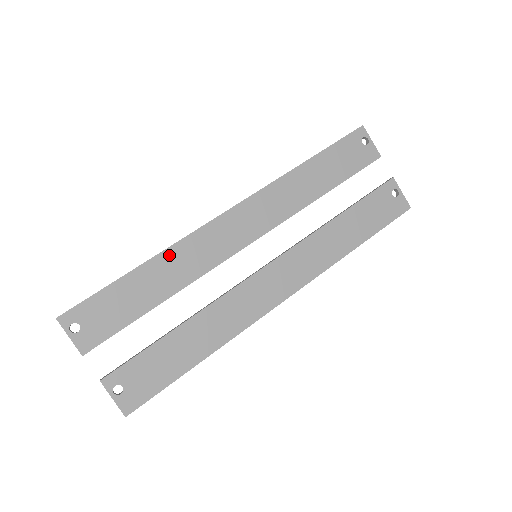
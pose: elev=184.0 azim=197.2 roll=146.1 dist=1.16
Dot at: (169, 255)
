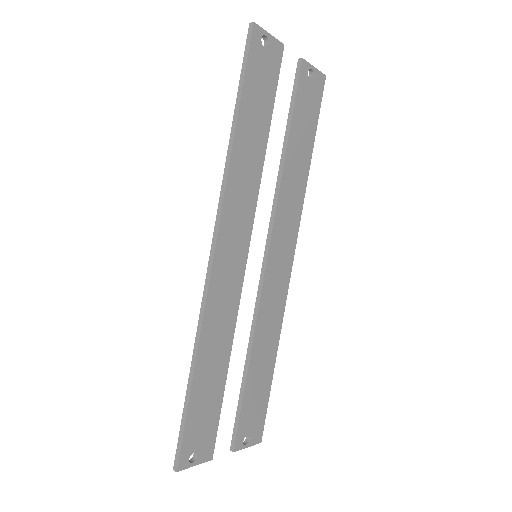
Dot at: (205, 338)
